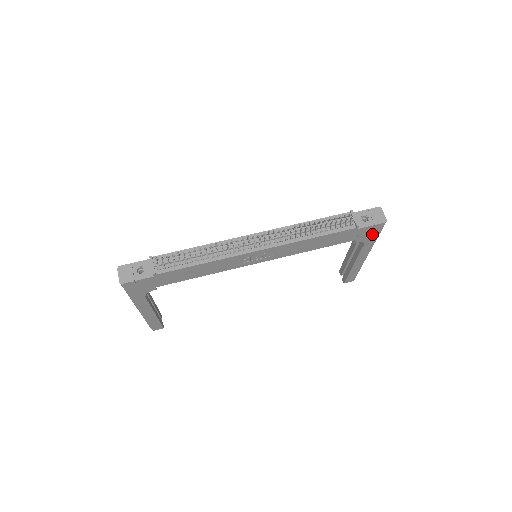
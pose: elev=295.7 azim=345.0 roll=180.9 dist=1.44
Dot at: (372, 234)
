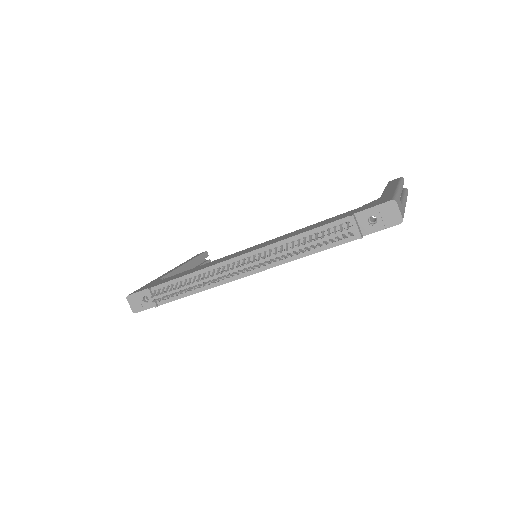
Dot at: occluded
